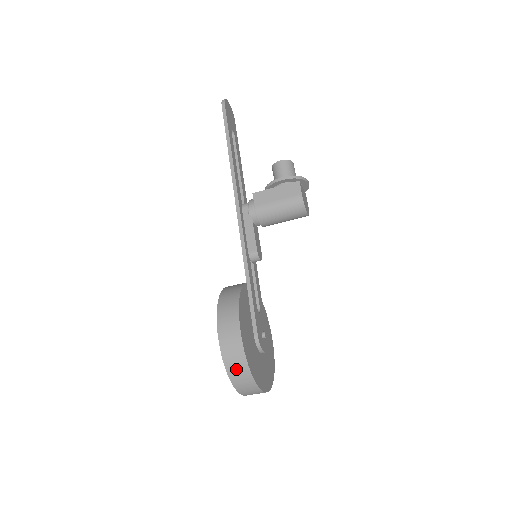
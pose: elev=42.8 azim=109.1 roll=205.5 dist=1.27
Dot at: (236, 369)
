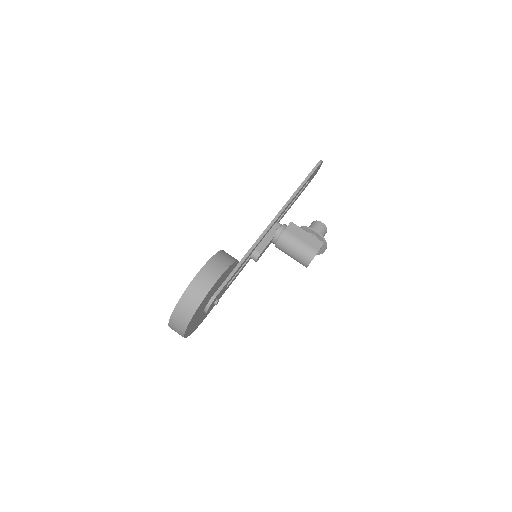
Dot at: (191, 298)
